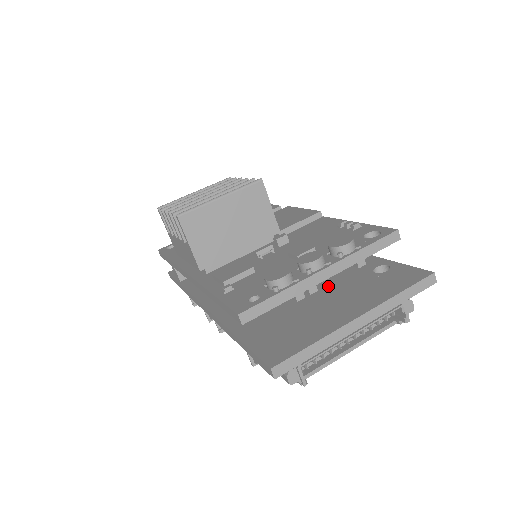
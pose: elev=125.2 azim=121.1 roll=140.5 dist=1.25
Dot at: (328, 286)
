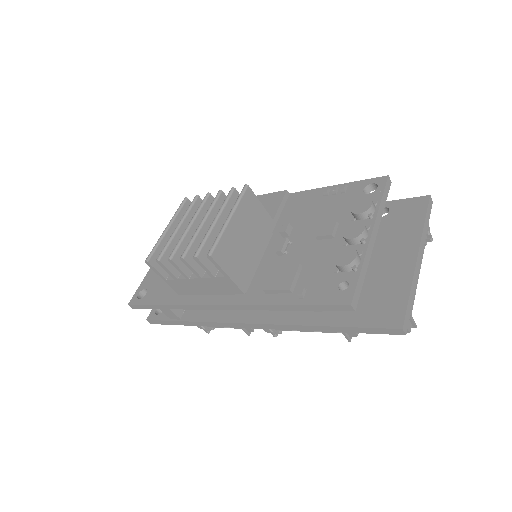
Dot at: occluded
